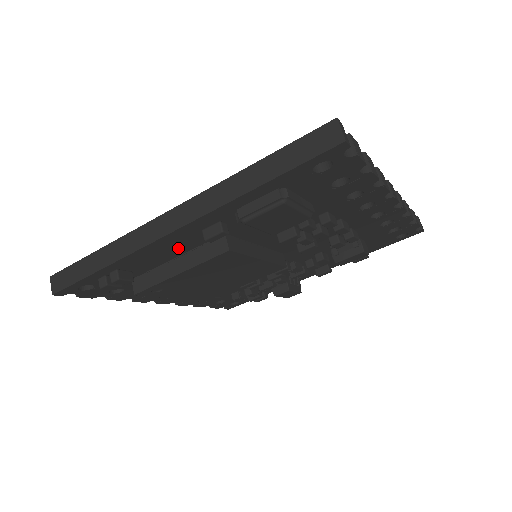
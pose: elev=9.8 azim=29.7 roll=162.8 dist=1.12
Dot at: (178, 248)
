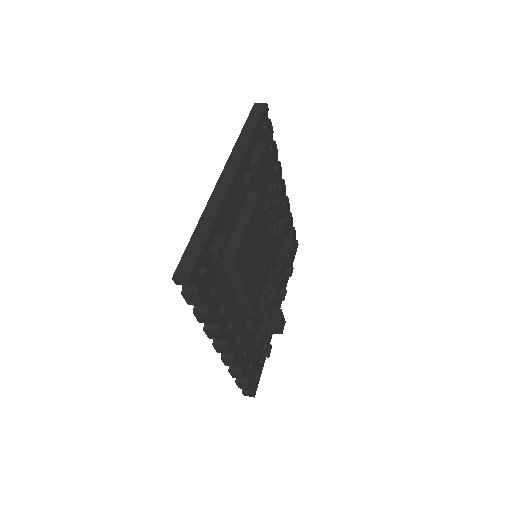
Dot at: (235, 209)
